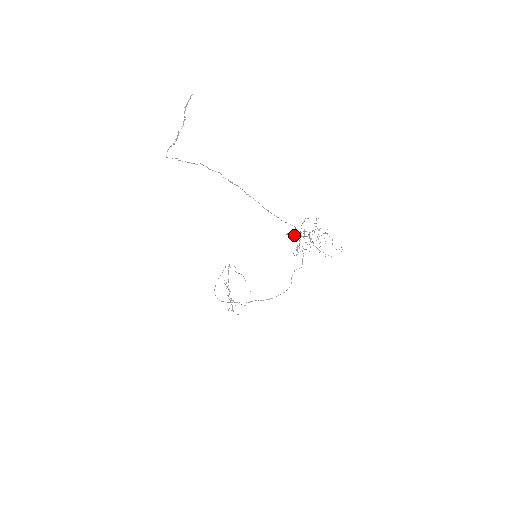
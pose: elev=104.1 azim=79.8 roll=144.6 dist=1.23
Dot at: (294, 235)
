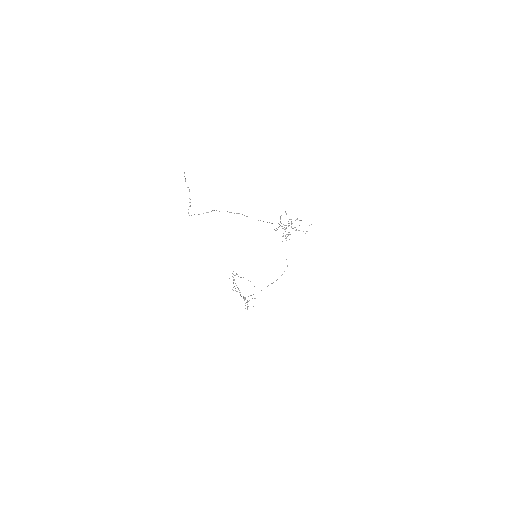
Dot at: occluded
